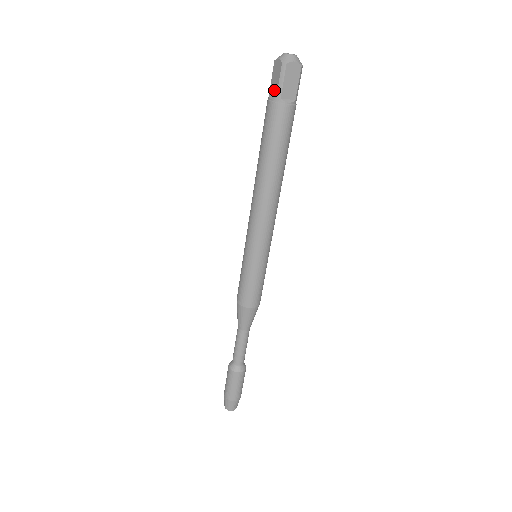
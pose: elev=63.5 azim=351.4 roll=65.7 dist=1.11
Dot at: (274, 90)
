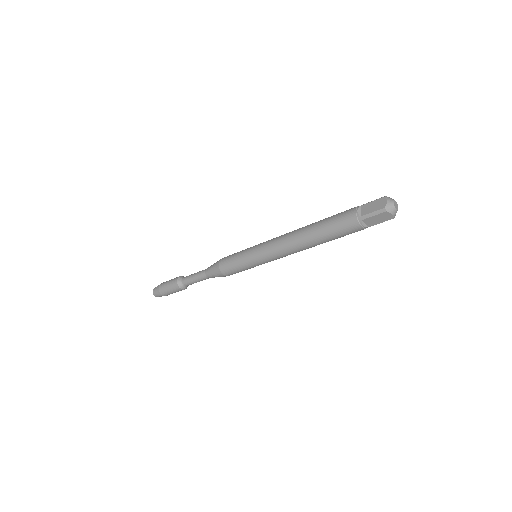
Dot at: (371, 223)
